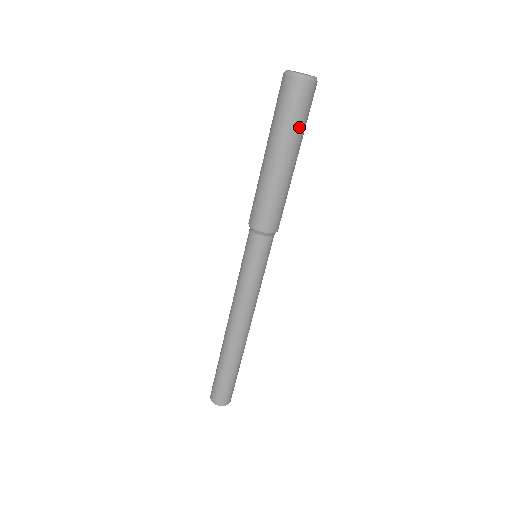
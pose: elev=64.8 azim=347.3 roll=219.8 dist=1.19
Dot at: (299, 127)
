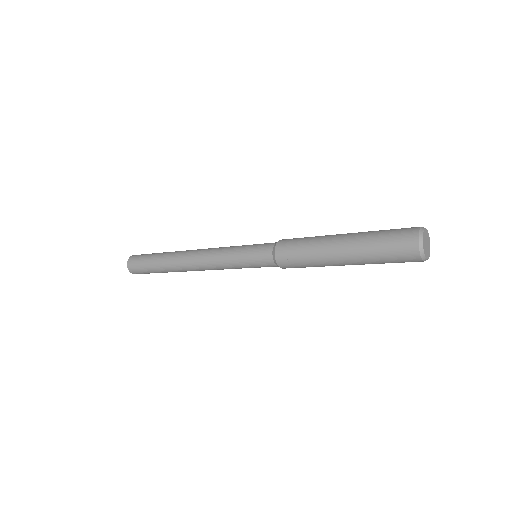
Dot at: (381, 263)
